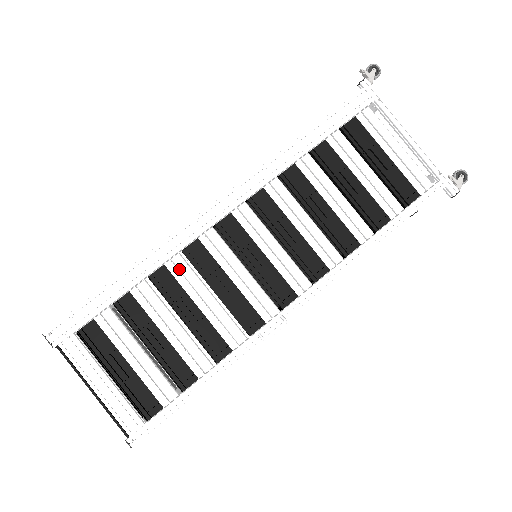
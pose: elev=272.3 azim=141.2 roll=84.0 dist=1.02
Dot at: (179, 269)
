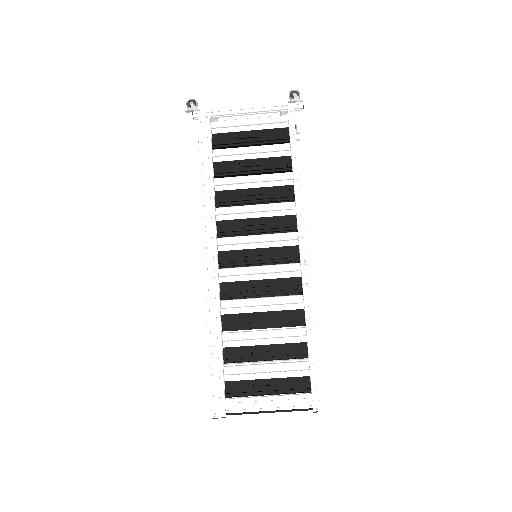
Dot at: (230, 307)
